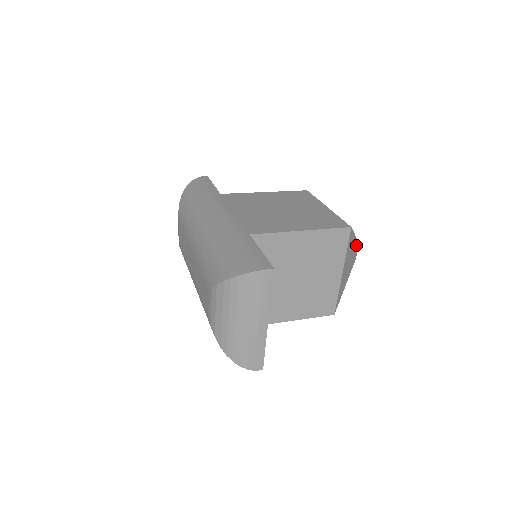
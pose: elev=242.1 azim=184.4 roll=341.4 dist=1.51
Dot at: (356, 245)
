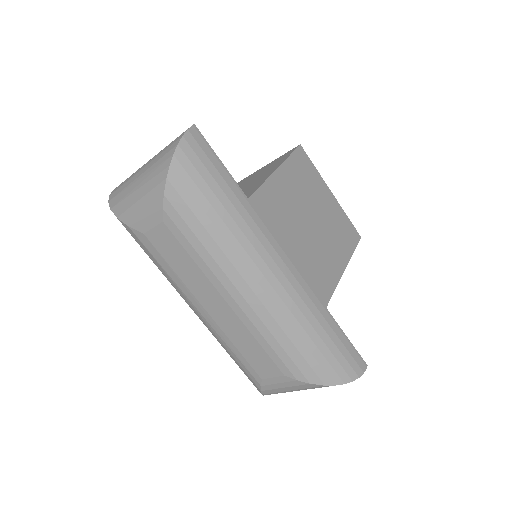
Dot at: occluded
